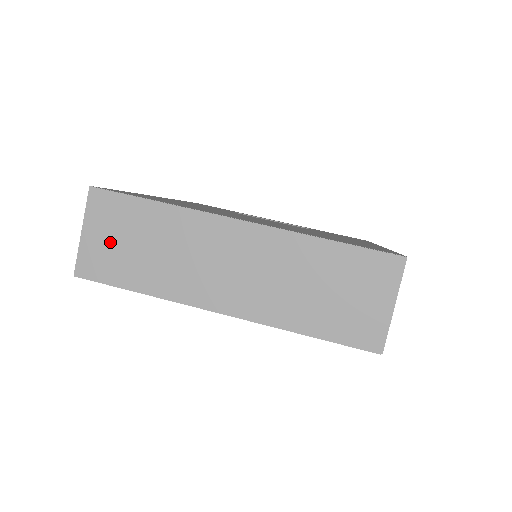
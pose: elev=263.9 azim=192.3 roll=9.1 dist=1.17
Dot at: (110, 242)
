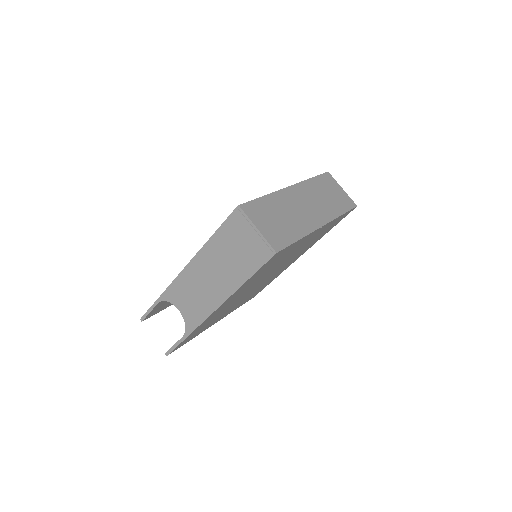
Dot at: (270, 225)
